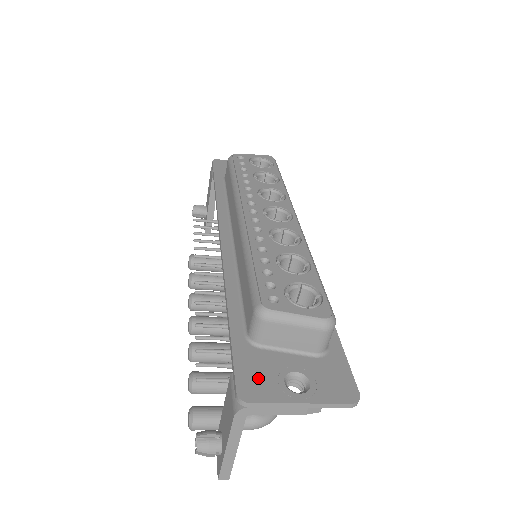
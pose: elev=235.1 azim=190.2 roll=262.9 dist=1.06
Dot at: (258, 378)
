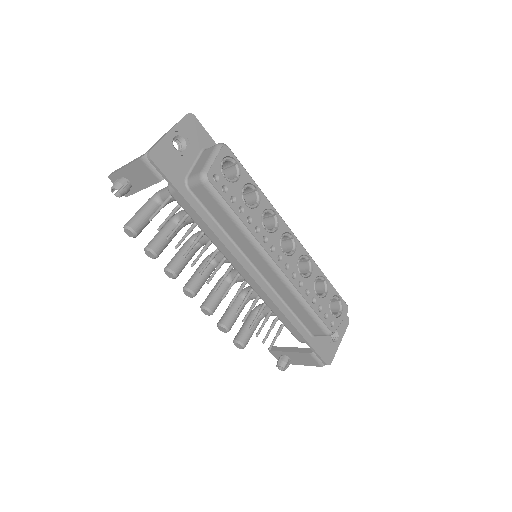
Dot at: (327, 350)
